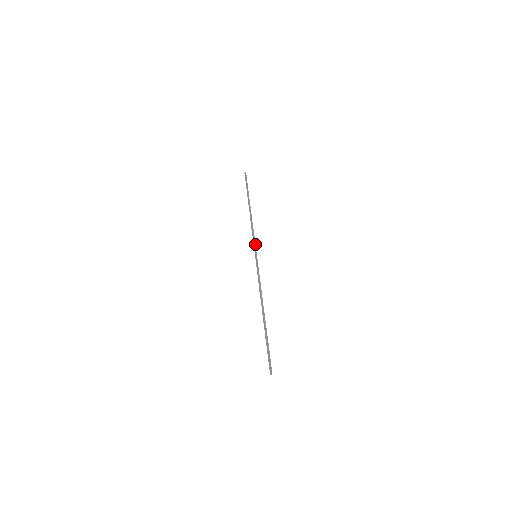
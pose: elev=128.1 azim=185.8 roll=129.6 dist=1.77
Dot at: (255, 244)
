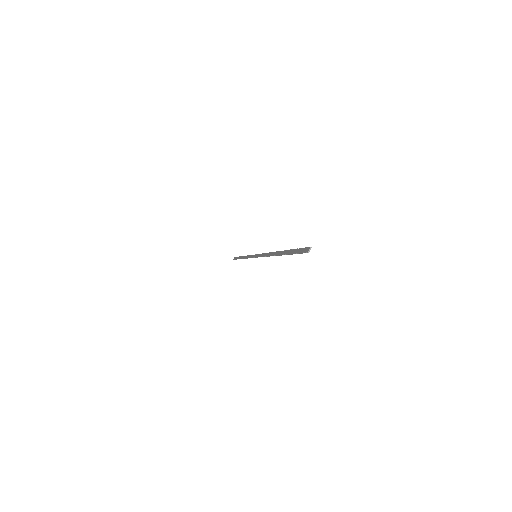
Dot at: (253, 255)
